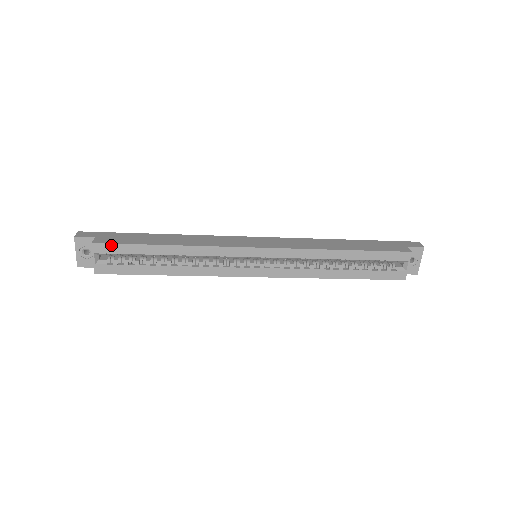
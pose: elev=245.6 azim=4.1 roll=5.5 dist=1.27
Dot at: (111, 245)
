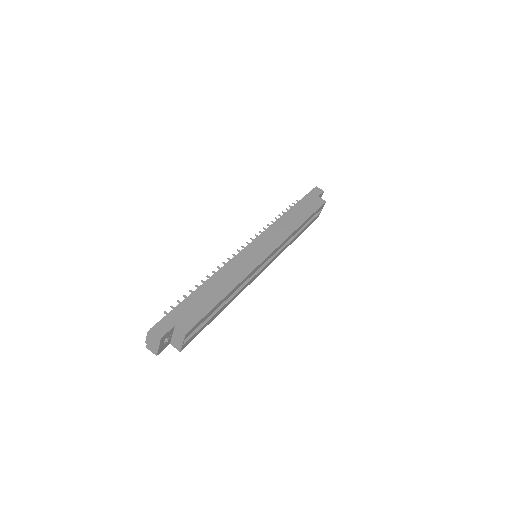
Dot at: (197, 324)
